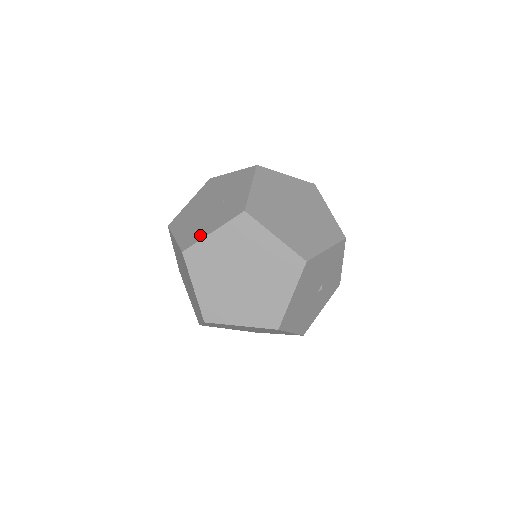
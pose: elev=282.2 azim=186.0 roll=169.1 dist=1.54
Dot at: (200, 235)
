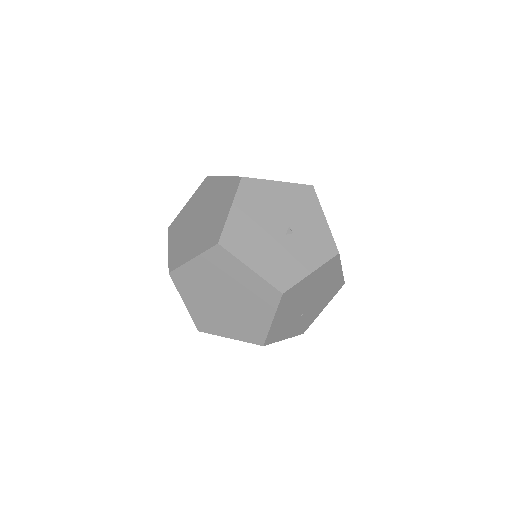
Dot at: occluded
